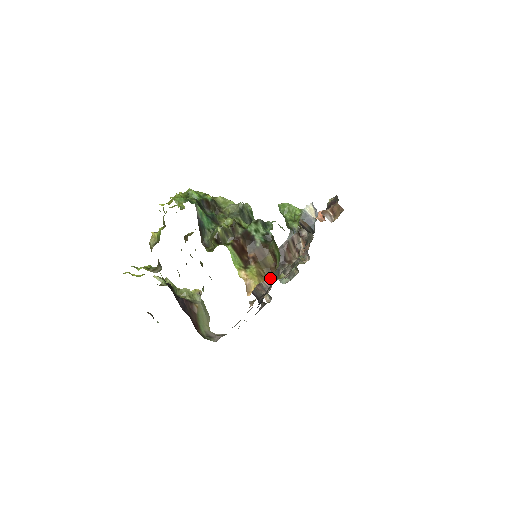
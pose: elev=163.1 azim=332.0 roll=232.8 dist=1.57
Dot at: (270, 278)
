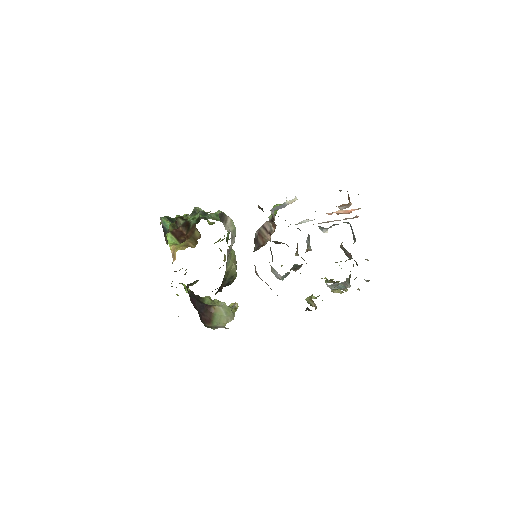
Dot at: (255, 266)
